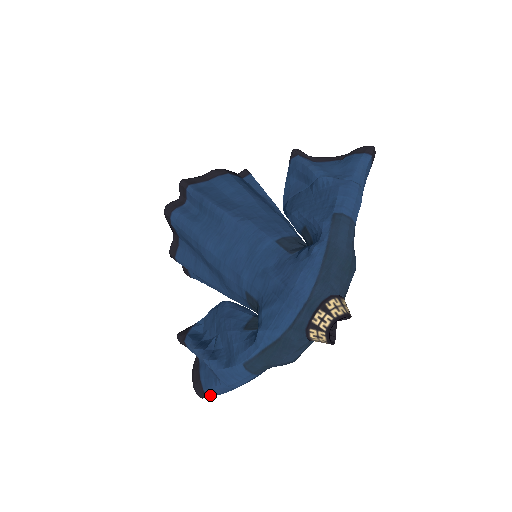
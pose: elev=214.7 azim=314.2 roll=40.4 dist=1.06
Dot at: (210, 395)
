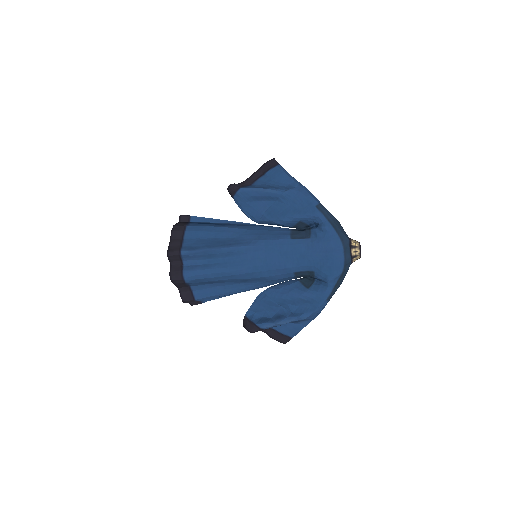
Dot at: occluded
